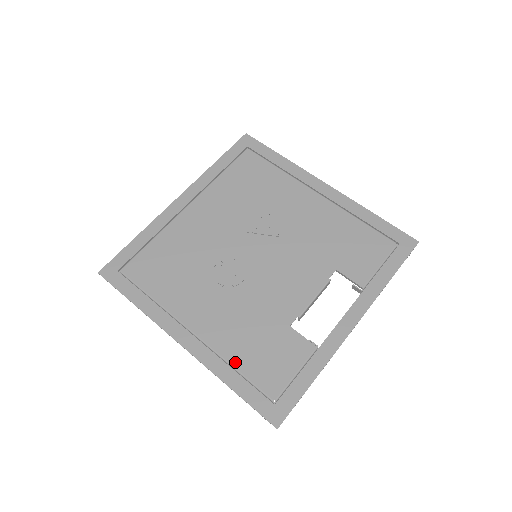
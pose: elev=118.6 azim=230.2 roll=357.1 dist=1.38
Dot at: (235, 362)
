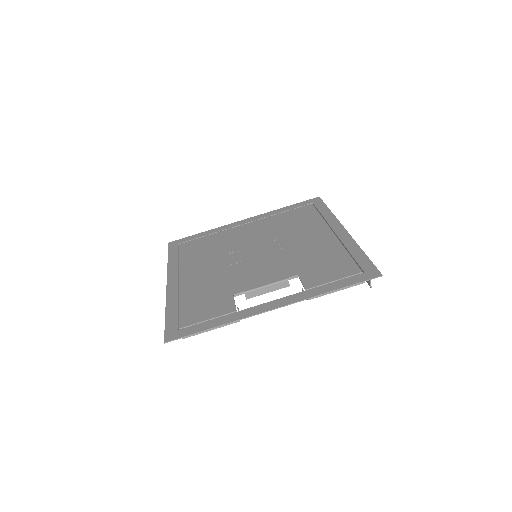
Dot at: (183, 301)
